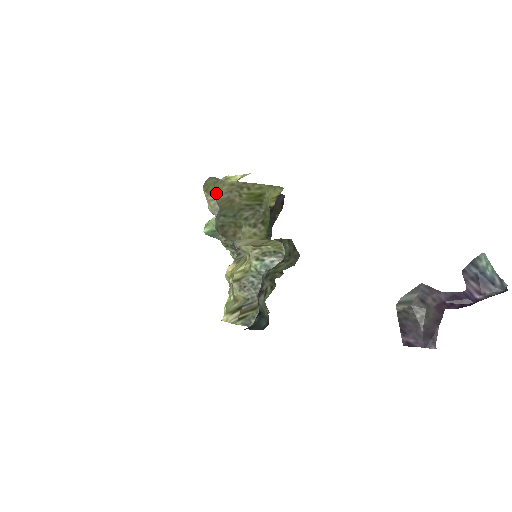
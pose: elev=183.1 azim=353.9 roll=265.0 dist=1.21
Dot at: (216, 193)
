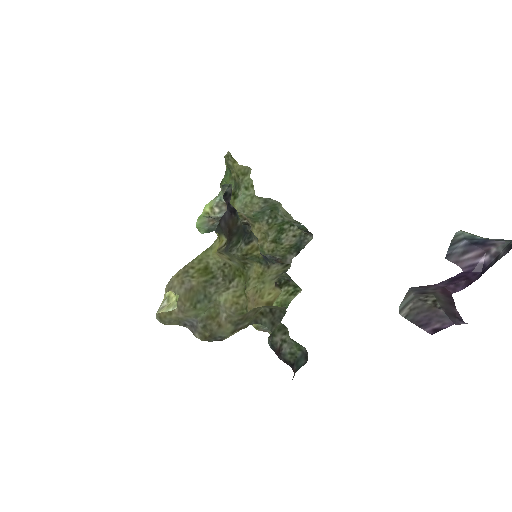
Dot at: occluded
